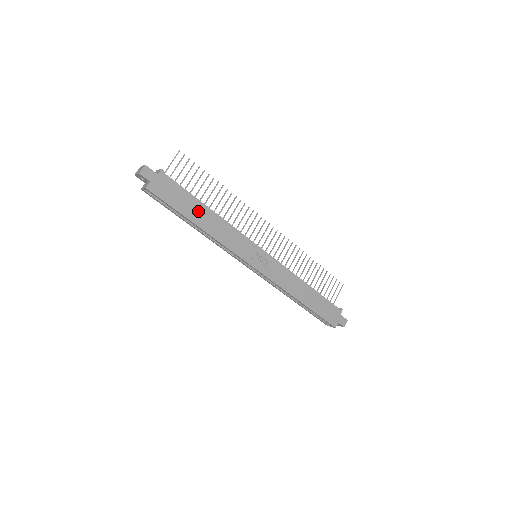
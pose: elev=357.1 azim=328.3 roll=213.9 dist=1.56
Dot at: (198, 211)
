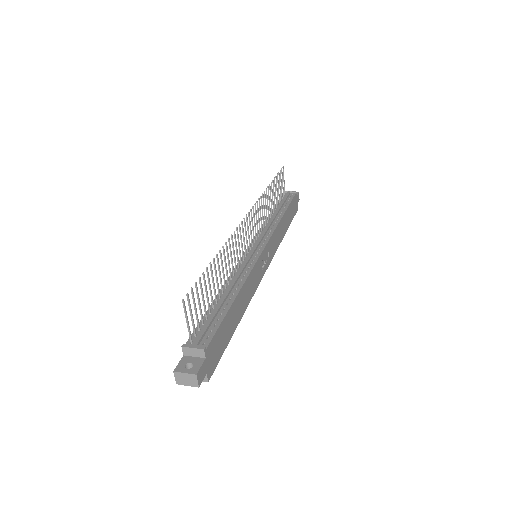
Dot at: (233, 315)
